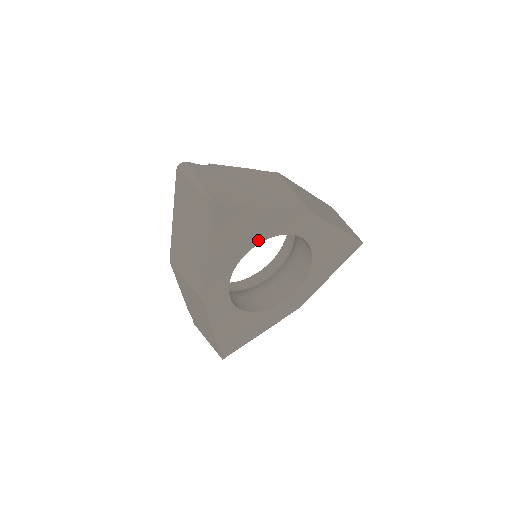
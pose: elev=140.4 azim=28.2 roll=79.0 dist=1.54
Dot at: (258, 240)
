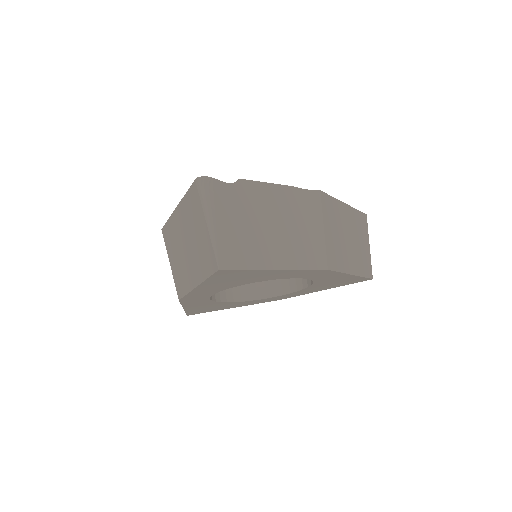
Dot at: (258, 280)
